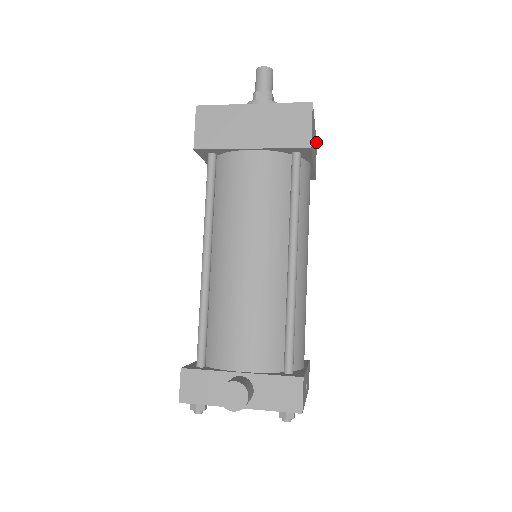
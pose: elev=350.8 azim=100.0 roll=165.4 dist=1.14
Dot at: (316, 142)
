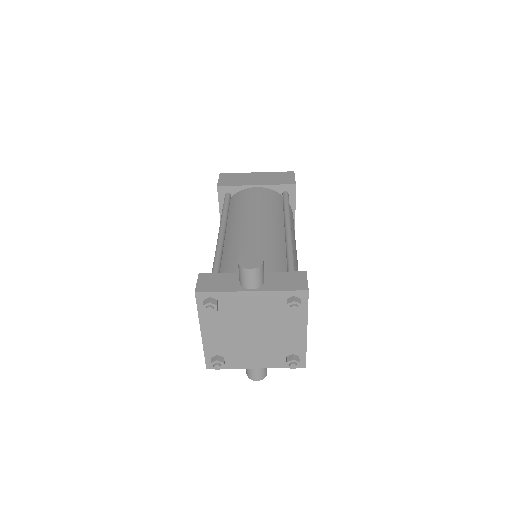
Dot at: occluded
